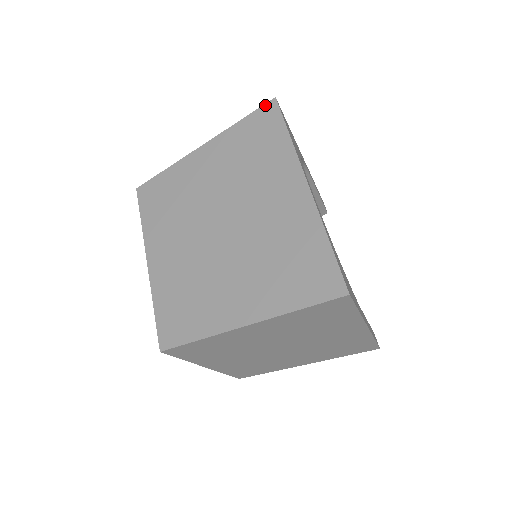
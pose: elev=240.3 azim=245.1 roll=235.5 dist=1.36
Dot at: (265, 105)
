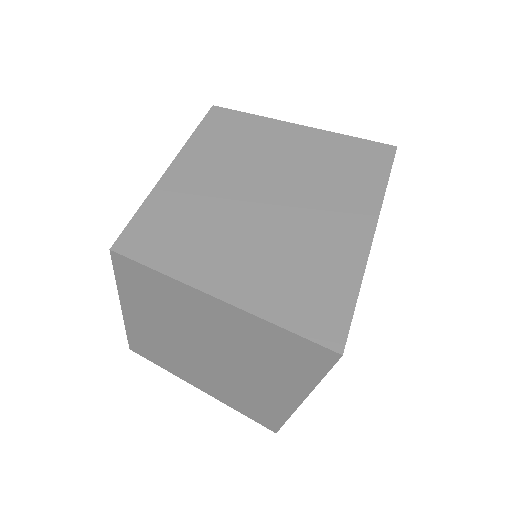
Dot at: (384, 144)
